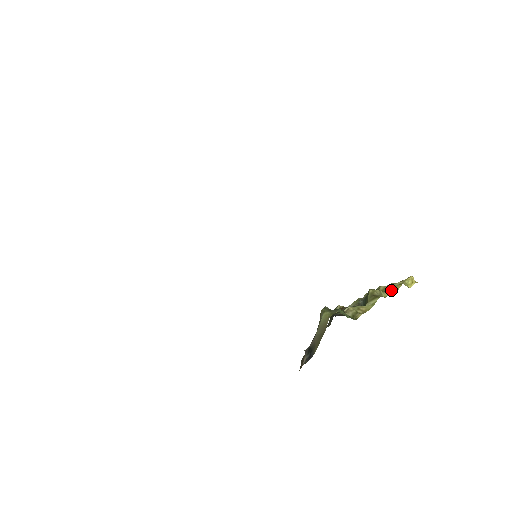
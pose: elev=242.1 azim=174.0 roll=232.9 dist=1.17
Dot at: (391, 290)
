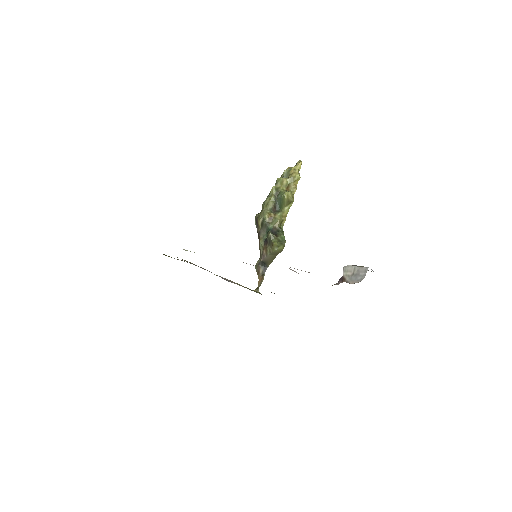
Dot at: (296, 188)
